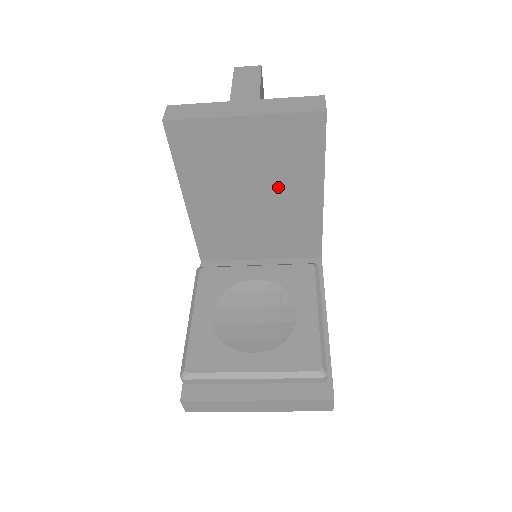
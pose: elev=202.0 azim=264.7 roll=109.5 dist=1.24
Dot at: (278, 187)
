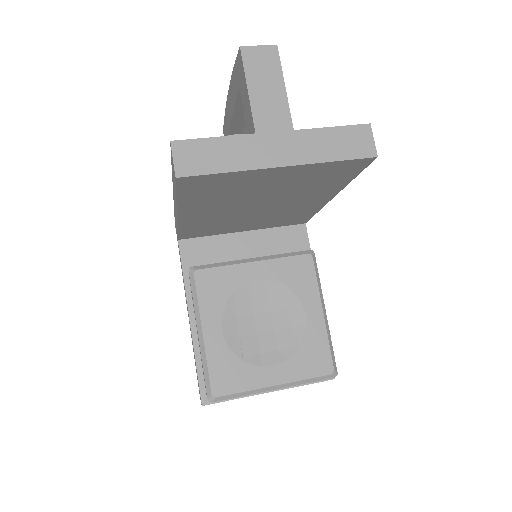
Dot at: (290, 198)
